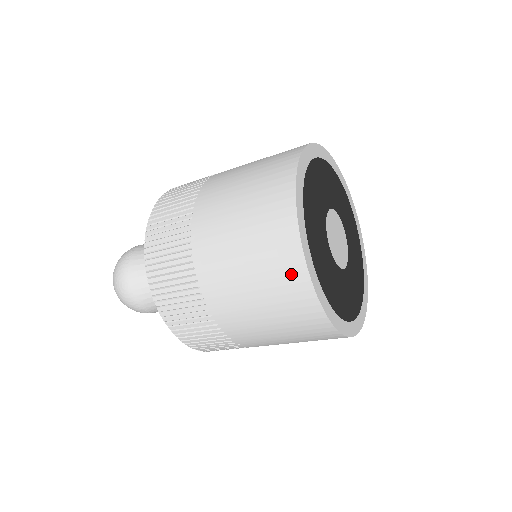
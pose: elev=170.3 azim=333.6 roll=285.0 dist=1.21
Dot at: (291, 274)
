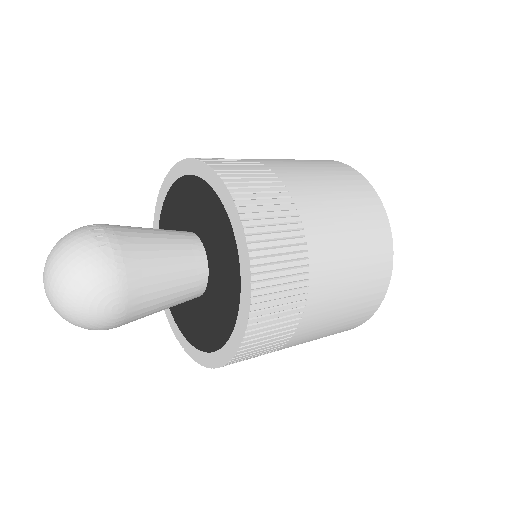
Dot at: (368, 311)
